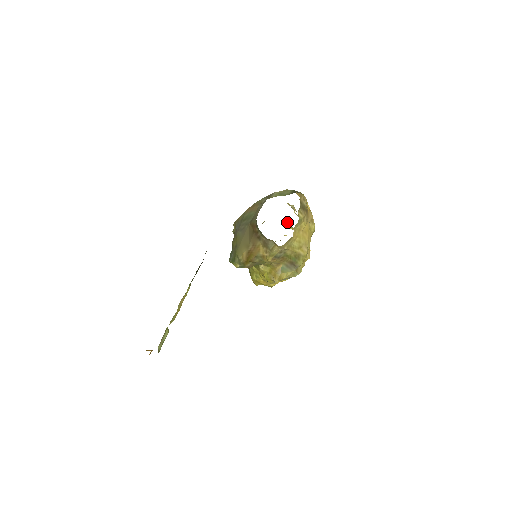
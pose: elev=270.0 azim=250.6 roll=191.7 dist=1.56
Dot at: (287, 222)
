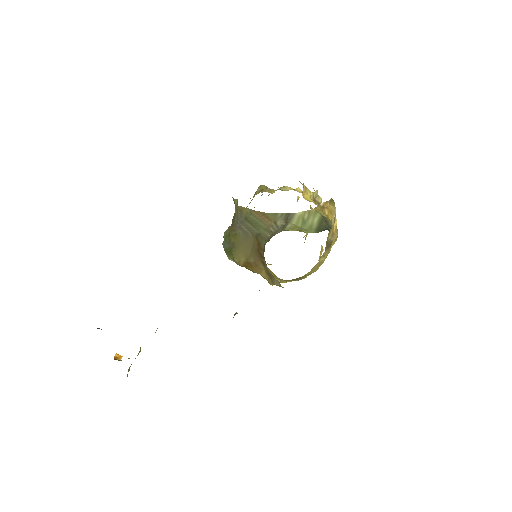
Dot at: (304, 187)
